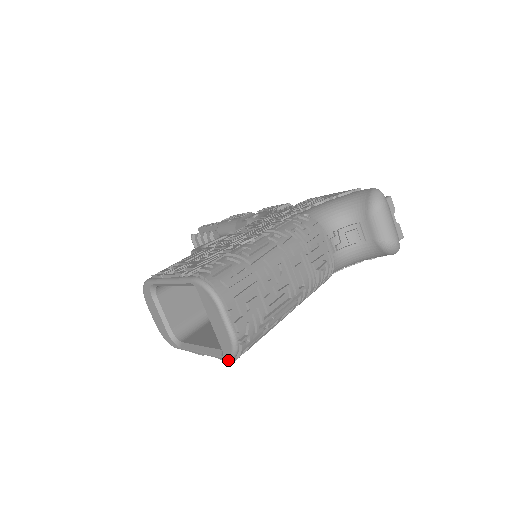
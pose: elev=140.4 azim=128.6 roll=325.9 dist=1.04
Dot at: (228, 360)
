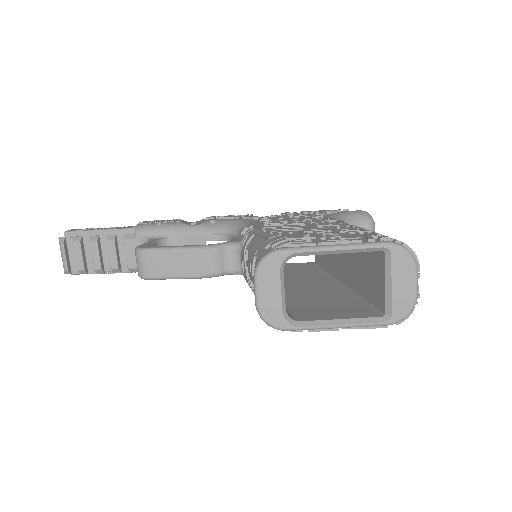
Dot at: (386, 326)
